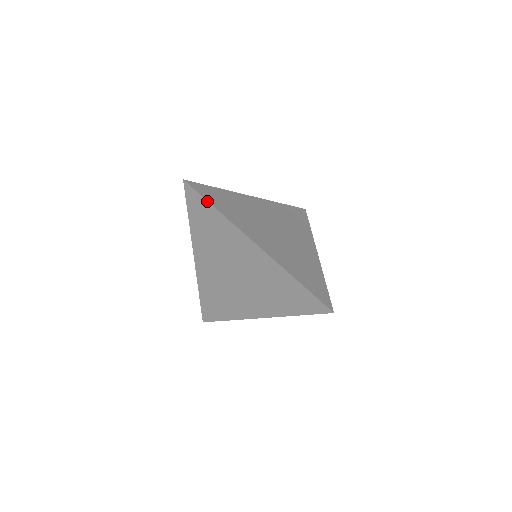
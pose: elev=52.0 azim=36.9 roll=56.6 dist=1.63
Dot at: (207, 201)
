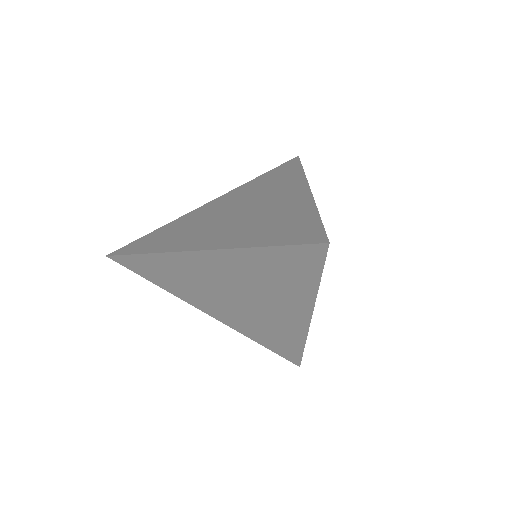
Dot at: (132, 255)
